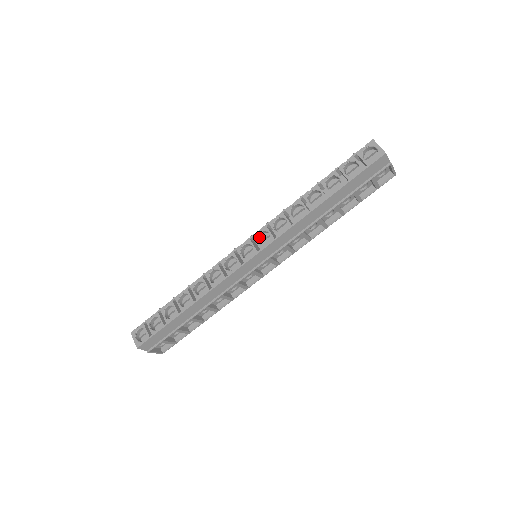
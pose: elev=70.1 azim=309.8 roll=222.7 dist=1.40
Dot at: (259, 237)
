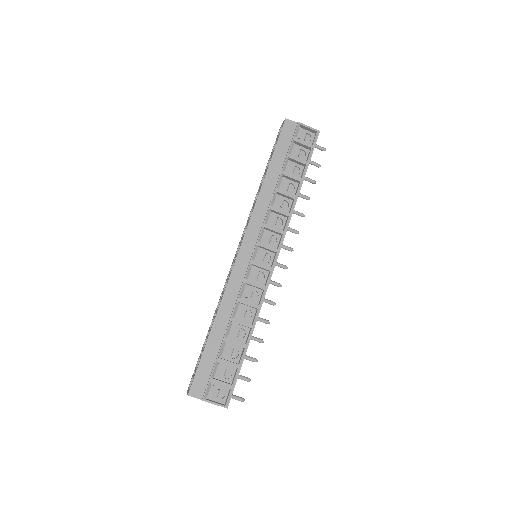
Dot at: occluded
